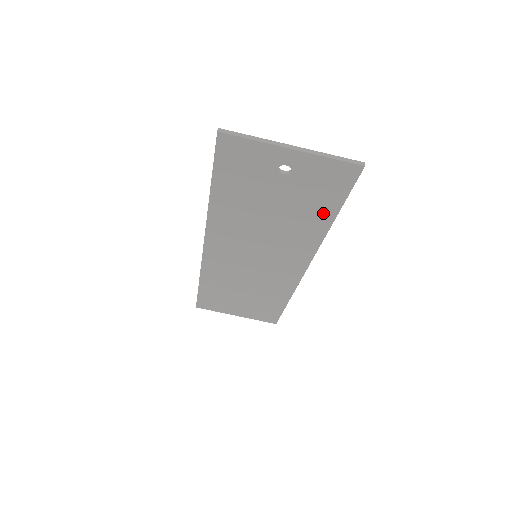
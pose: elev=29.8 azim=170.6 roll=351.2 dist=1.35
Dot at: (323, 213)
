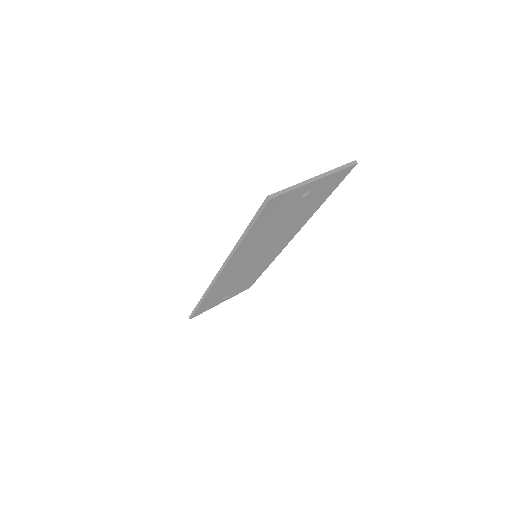
Dot at: (318, 203)
